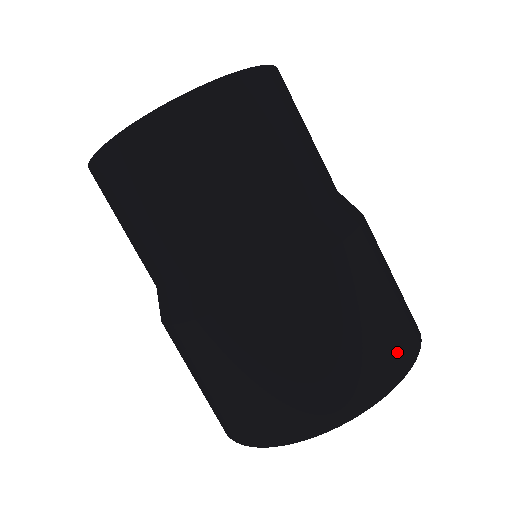
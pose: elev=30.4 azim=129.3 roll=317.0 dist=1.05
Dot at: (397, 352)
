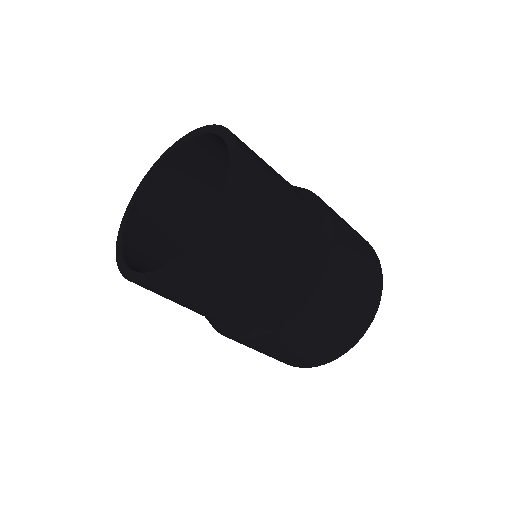
Dot at: (375, 284)
